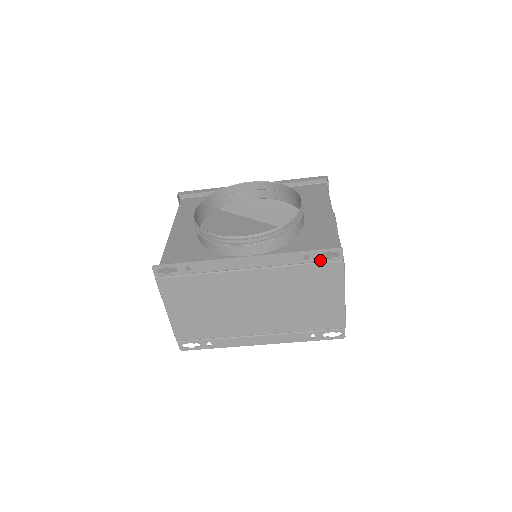
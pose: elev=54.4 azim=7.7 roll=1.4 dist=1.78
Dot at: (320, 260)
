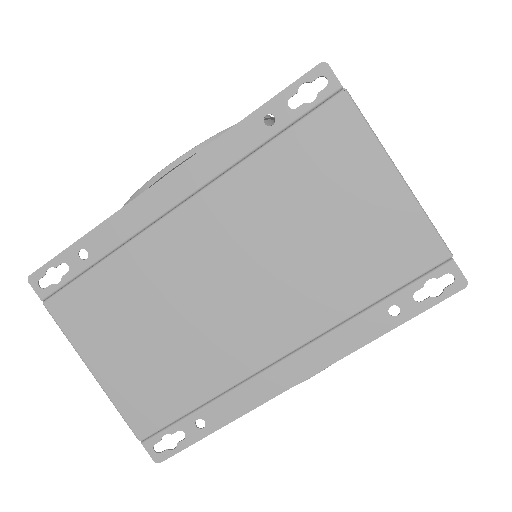
Dot at: (299, 113)
